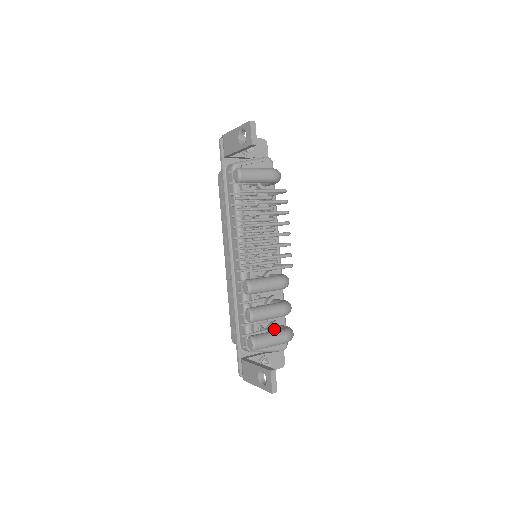
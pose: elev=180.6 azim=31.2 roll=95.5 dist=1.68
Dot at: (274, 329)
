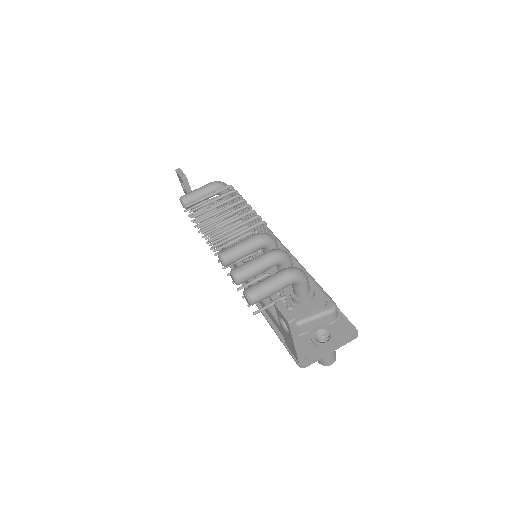
Dot at: (292, 288)
